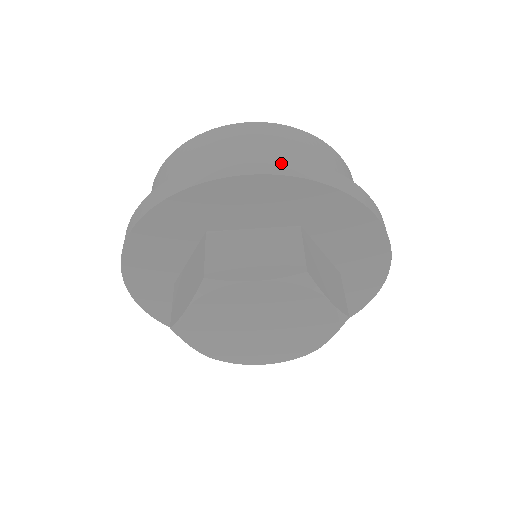
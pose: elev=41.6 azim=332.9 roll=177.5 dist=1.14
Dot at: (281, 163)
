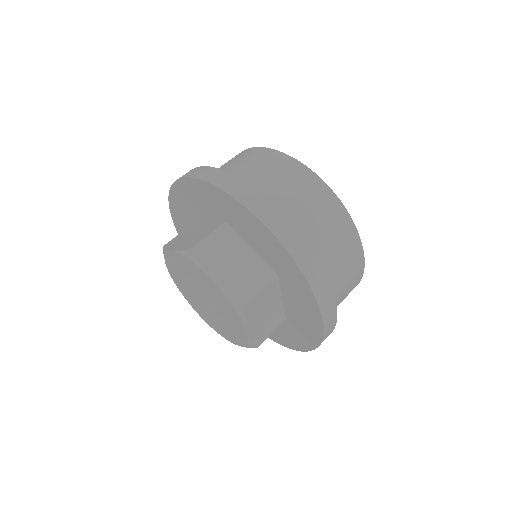
Dot at: (202, 170)
